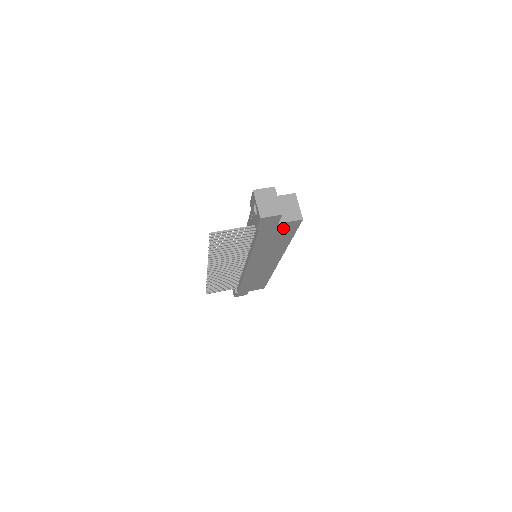
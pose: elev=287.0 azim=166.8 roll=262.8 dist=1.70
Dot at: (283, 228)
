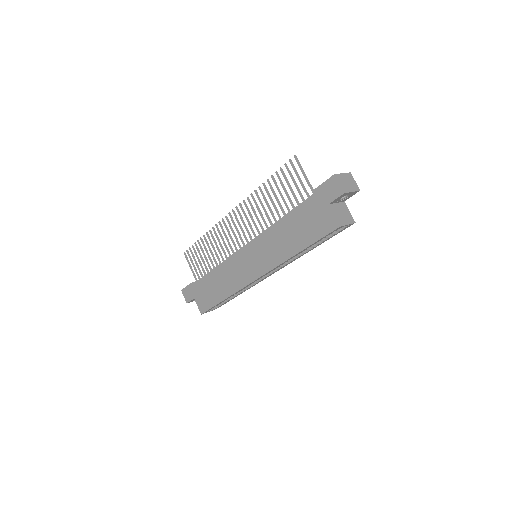
Dot at: (321, 219)
